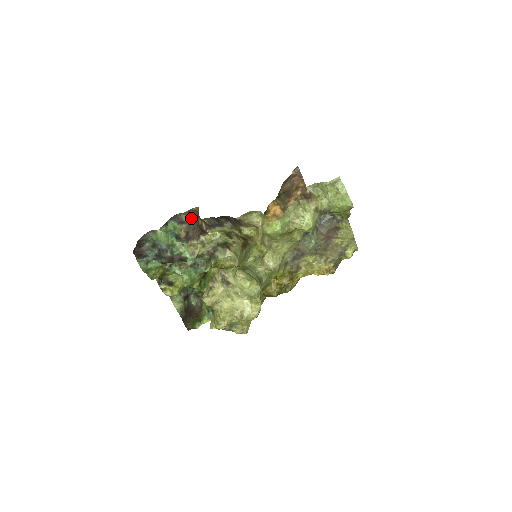
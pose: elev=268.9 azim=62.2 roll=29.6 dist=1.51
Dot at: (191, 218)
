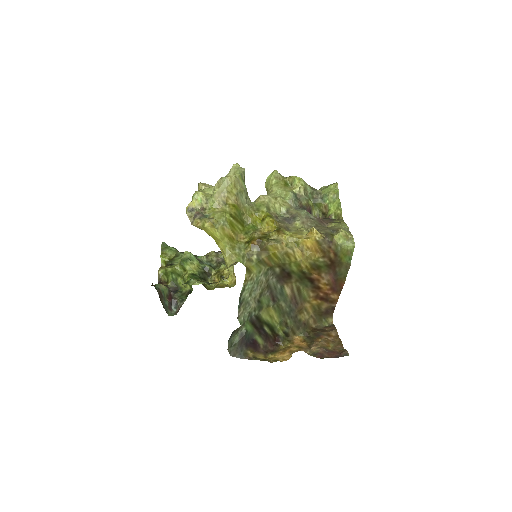
Dot at: occluded
